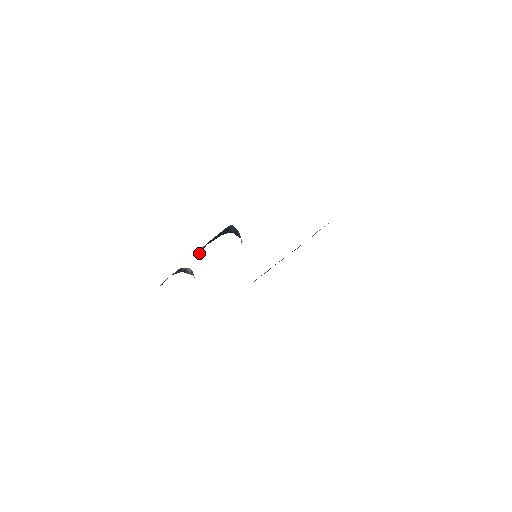
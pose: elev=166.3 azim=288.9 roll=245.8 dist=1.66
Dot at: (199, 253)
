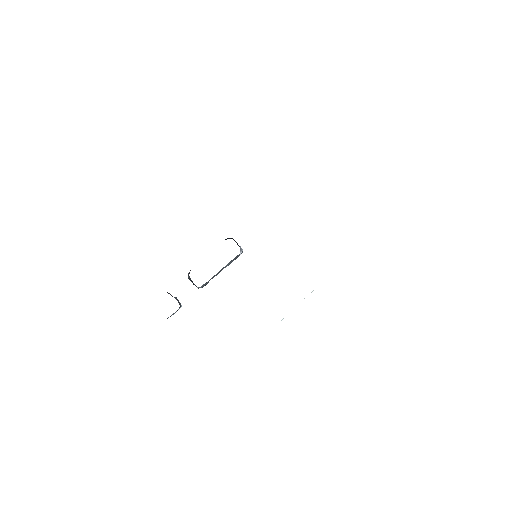
Dot at: (189, 273)
